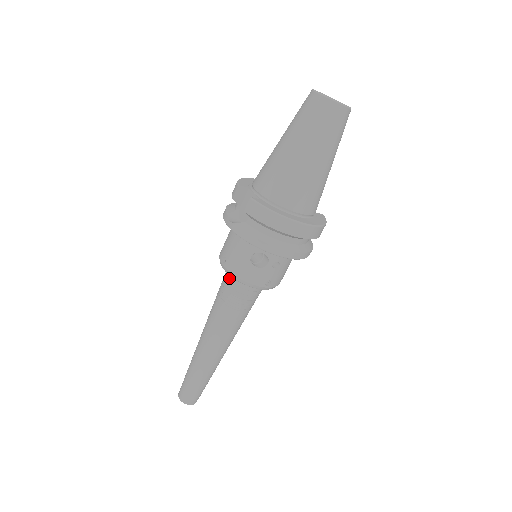
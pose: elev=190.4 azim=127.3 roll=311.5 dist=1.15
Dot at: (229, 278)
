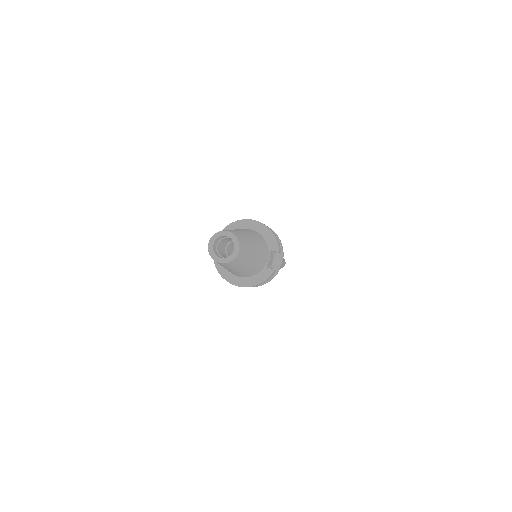
Dot at: occluded
